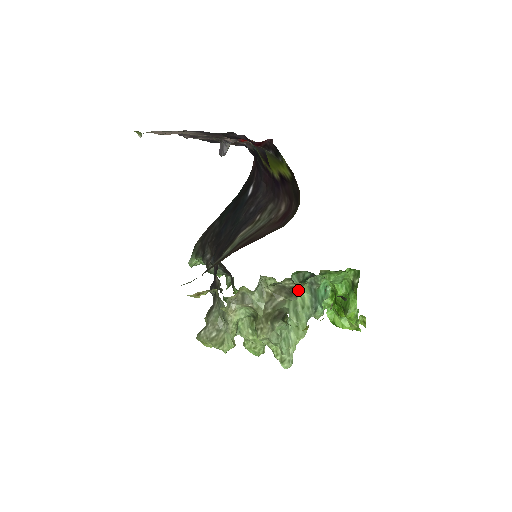
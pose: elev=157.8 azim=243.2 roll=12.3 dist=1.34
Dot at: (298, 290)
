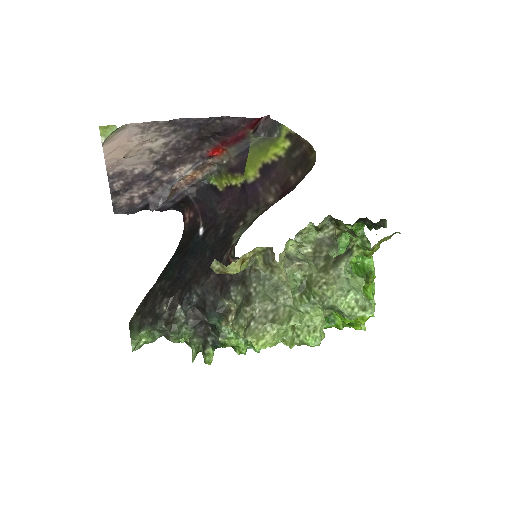
Dot at: (336, 240)
